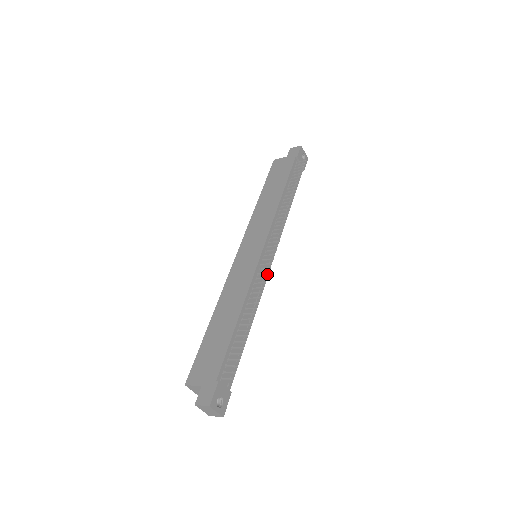
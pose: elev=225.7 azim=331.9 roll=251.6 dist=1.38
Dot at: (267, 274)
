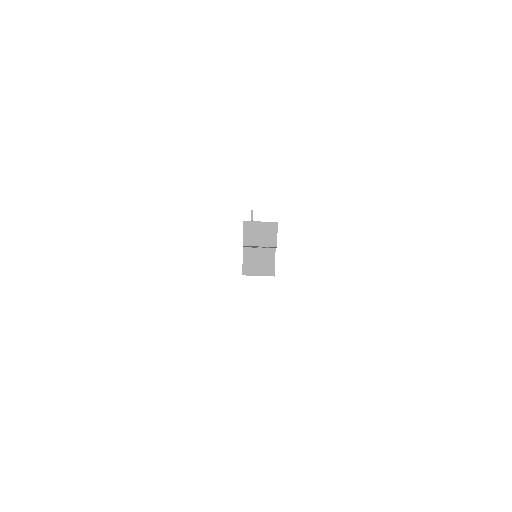
Dot at: occluded
